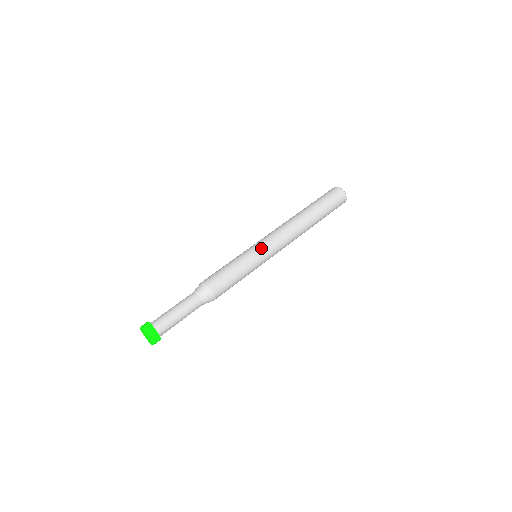
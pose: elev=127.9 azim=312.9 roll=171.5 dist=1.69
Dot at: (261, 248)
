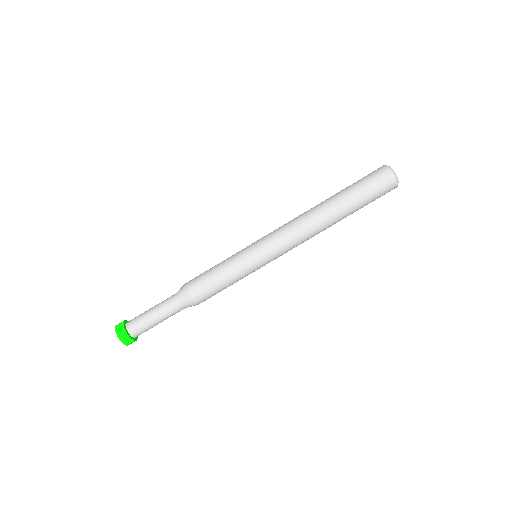
Dot at: (258, 249)
